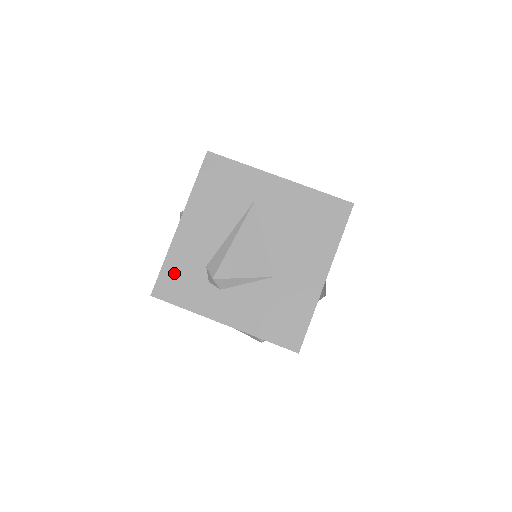
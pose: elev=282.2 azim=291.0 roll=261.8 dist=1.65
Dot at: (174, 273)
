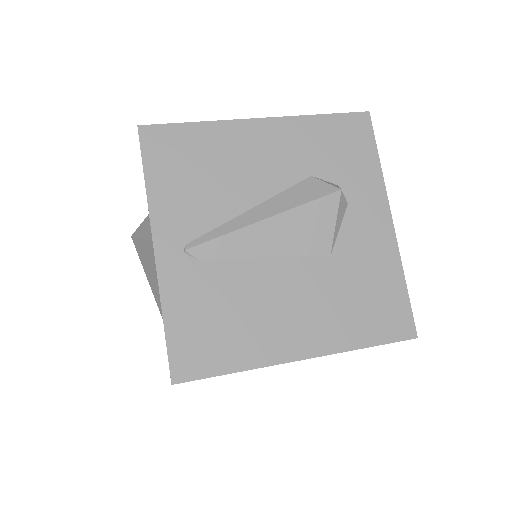
Dot at: occluded
